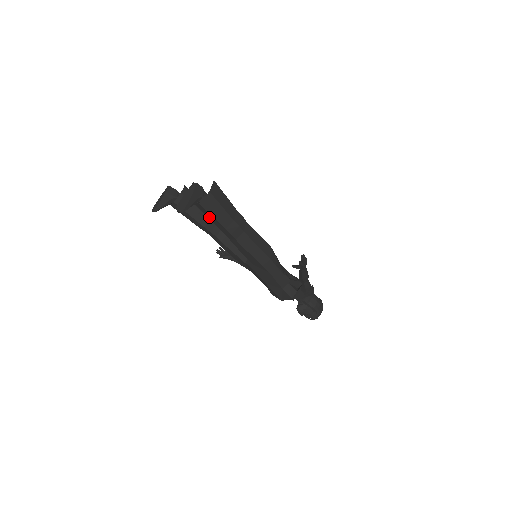
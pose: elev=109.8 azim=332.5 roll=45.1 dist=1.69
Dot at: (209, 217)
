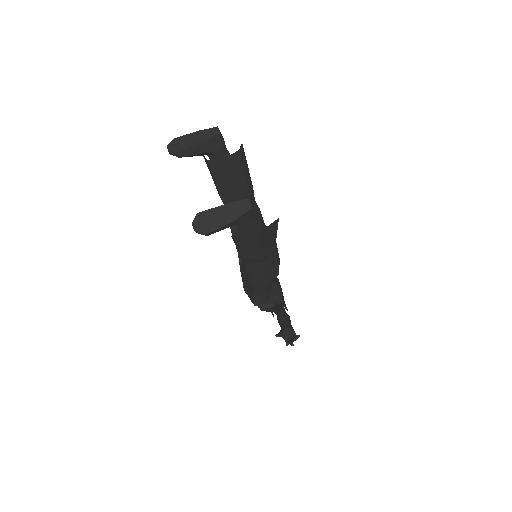
Dot at: occluded
